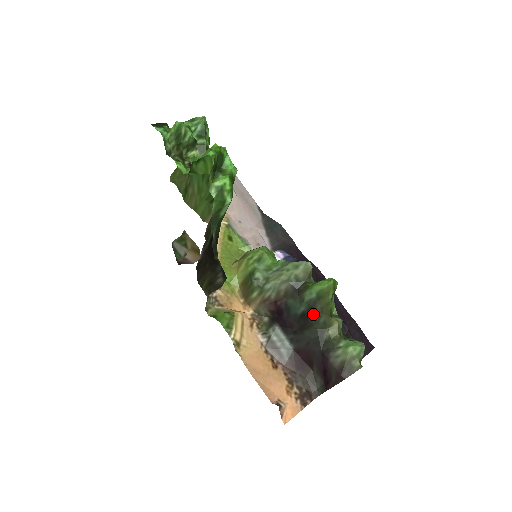
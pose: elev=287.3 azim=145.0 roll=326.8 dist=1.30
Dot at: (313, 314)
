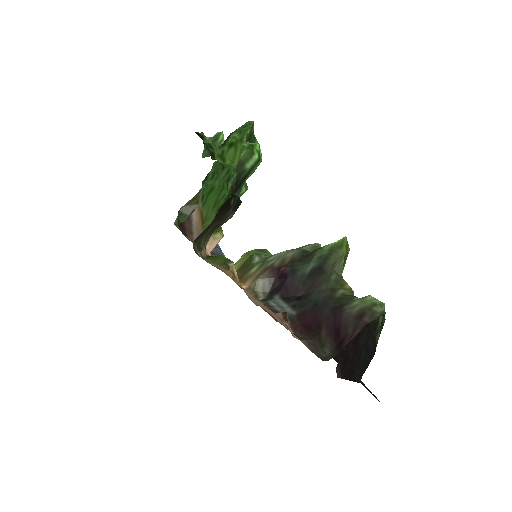
Dot at: (323, 271)
